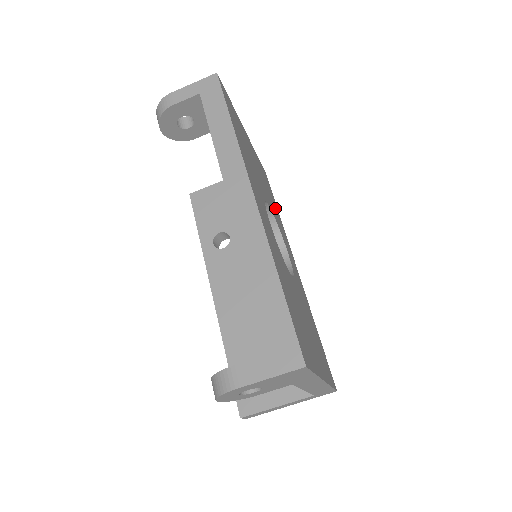
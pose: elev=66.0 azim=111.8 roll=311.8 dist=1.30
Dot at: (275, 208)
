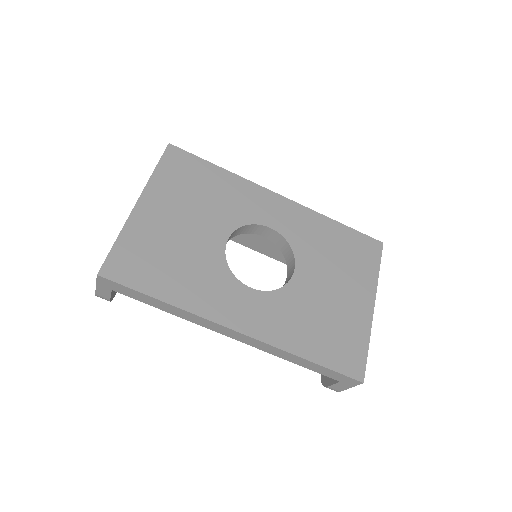
Dot at: (218, 187)
